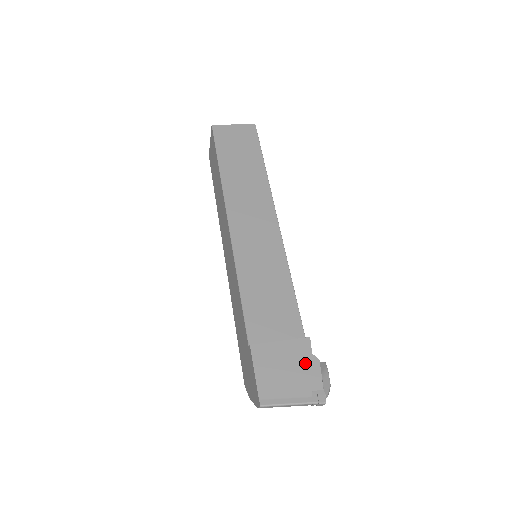
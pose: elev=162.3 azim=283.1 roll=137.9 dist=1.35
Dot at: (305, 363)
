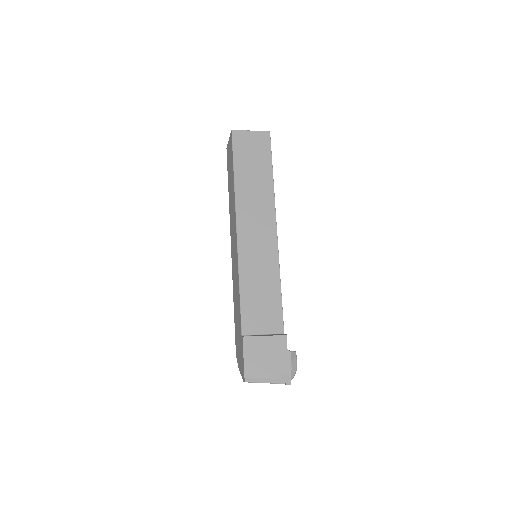
Dot at: (280, 354)
